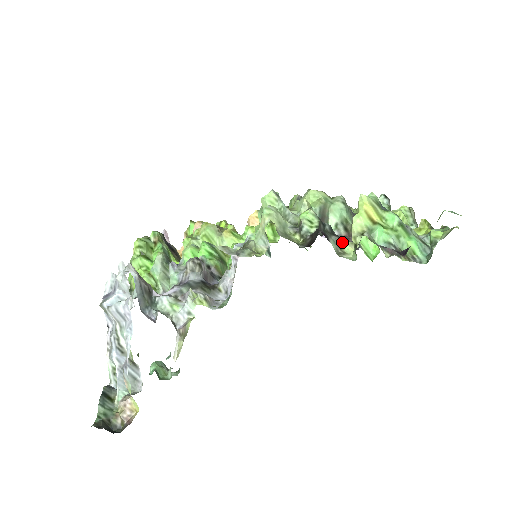
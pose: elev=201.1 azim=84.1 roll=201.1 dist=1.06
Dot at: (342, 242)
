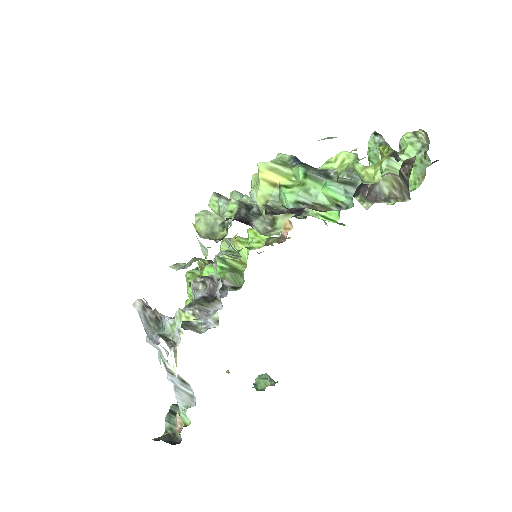
Dot at: (274, 218)
